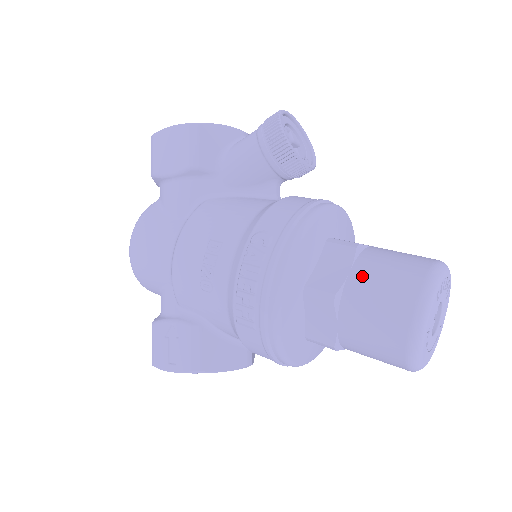
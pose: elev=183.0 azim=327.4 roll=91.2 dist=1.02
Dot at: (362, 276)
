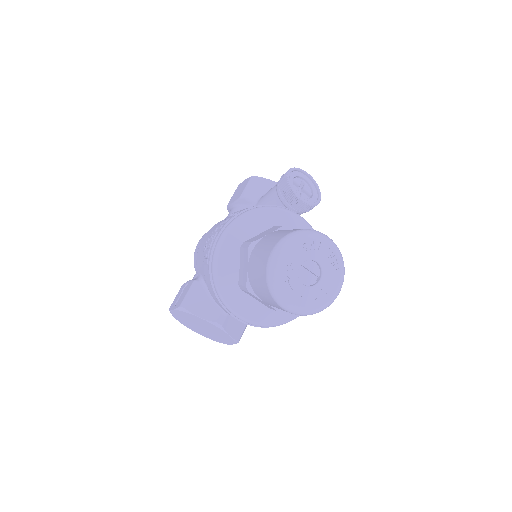
Dot at: (271, 234)
